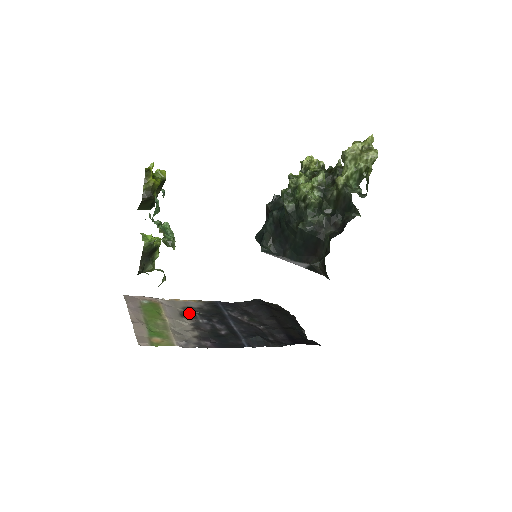
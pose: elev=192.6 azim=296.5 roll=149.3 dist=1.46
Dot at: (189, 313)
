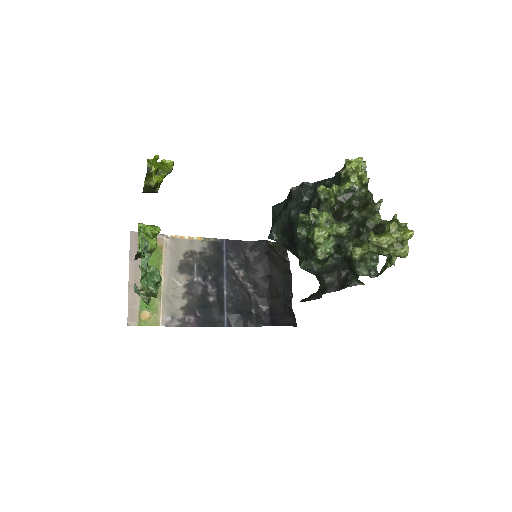
Dot at: (188, 264)
